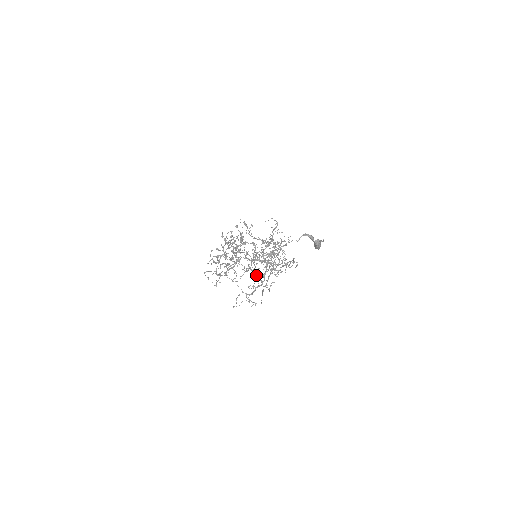
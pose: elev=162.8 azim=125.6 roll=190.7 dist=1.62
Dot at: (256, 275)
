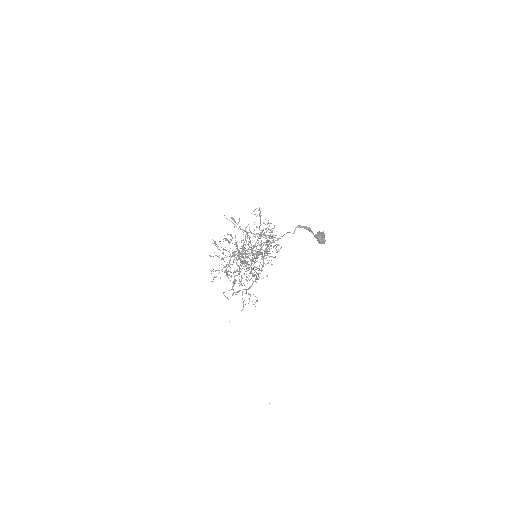
Dot at: (248, 264)
